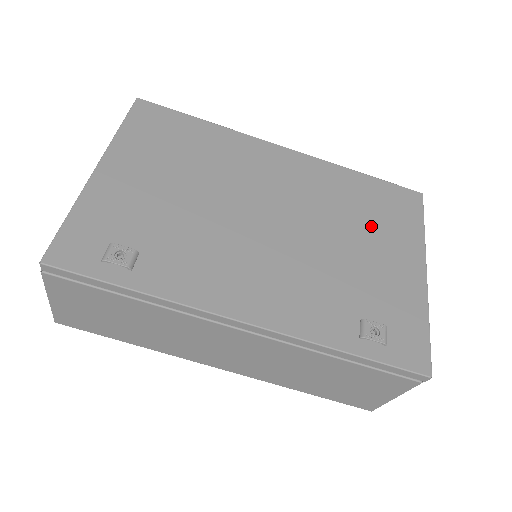
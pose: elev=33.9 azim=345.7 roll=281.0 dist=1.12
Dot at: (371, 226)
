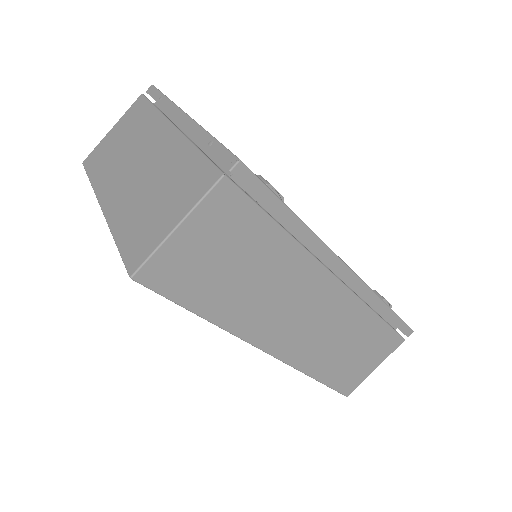
Dot at: occluded
